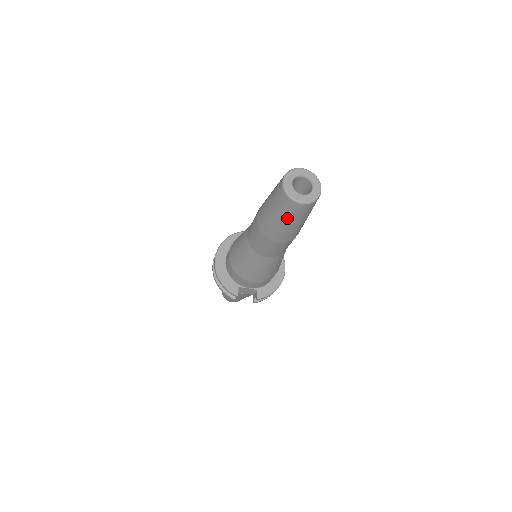
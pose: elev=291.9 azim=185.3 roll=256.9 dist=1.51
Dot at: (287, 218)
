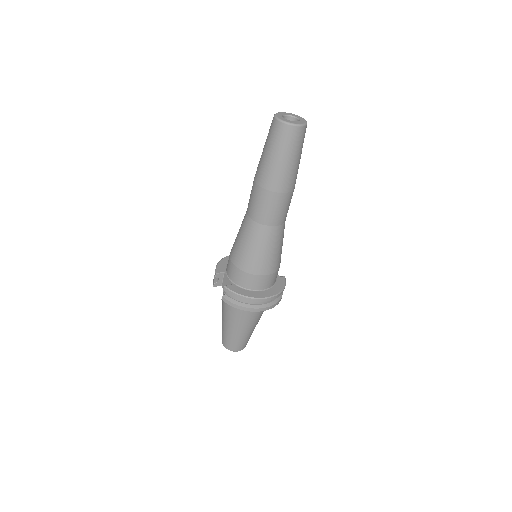
Dot at: (267, 142)
